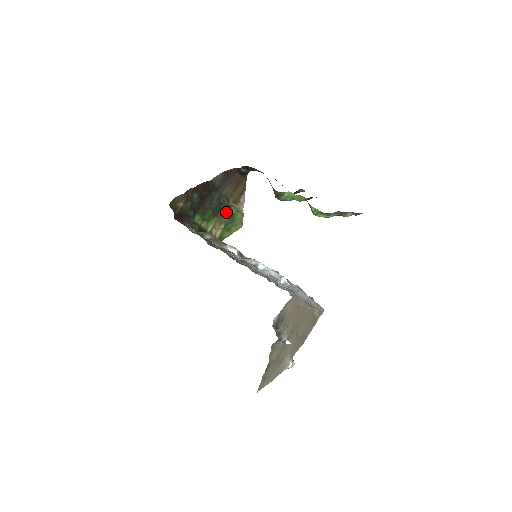
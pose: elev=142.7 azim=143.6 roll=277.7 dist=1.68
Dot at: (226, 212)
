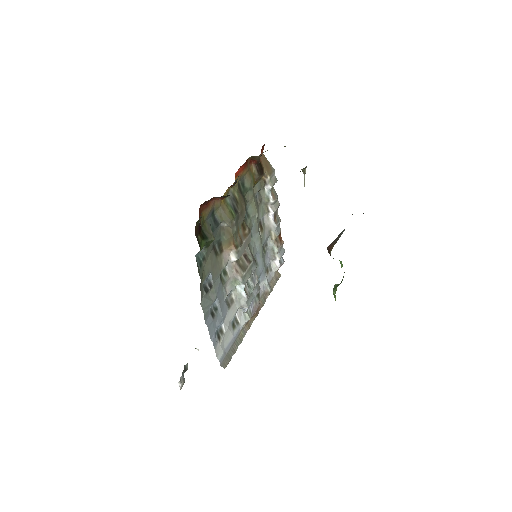
Dot at: occluded
